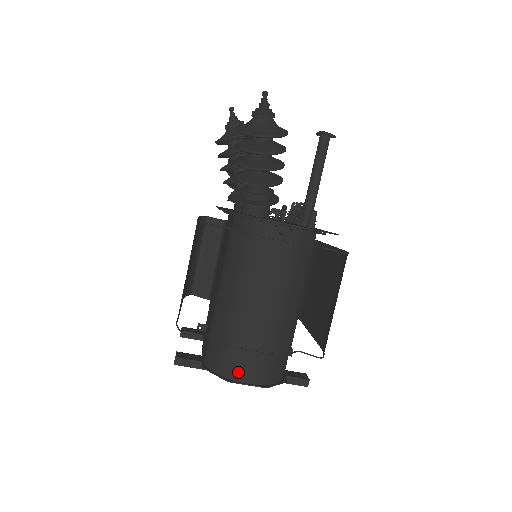
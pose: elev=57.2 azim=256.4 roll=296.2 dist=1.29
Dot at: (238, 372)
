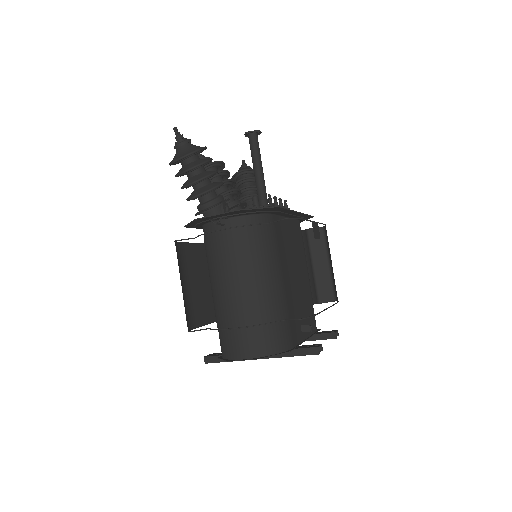
Dot at: (234, 351)
